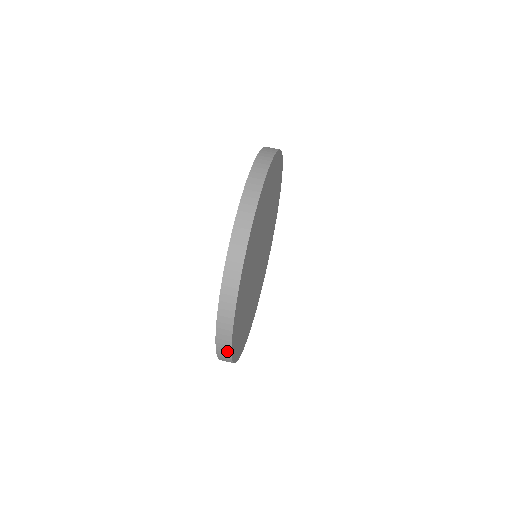
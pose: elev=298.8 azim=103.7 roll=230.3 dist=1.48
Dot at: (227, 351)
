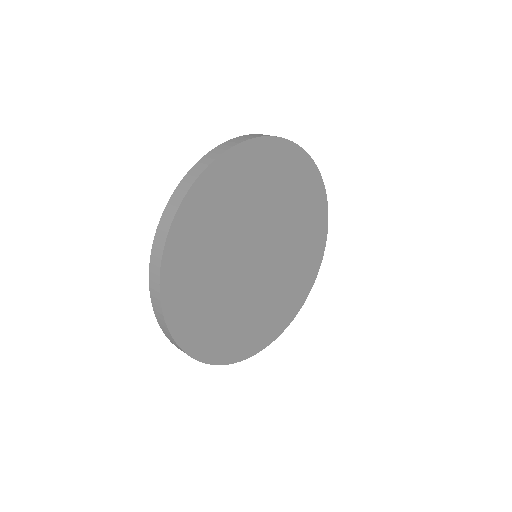
Dot at: (157, 296)
